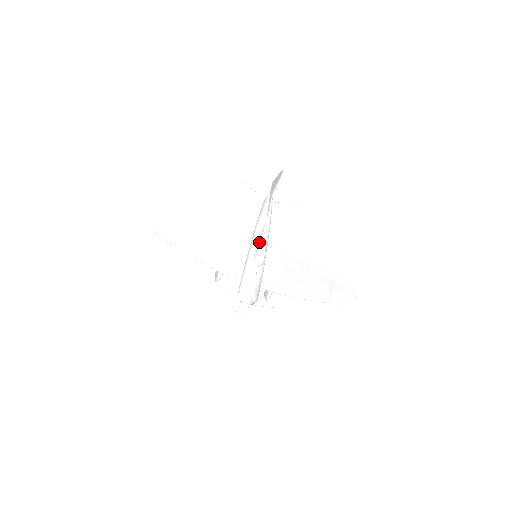
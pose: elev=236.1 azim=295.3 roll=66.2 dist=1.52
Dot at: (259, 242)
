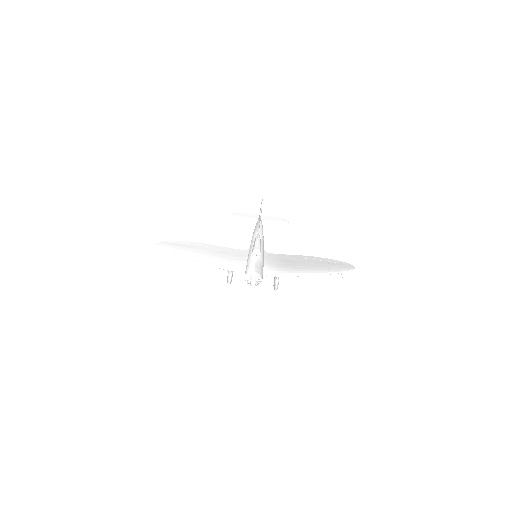
Dot at: (254, 242)
